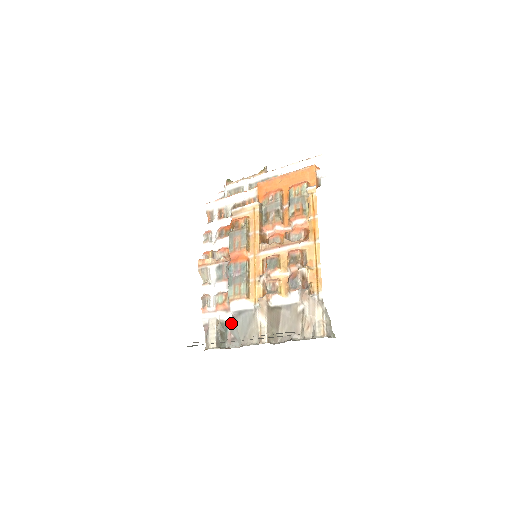
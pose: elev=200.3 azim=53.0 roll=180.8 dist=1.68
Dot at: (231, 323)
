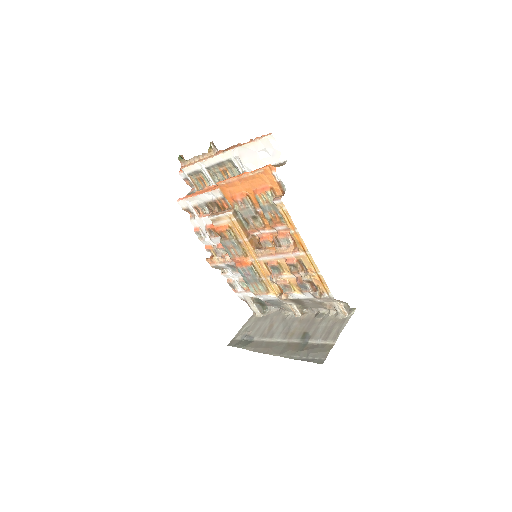
Dot at: occluded
